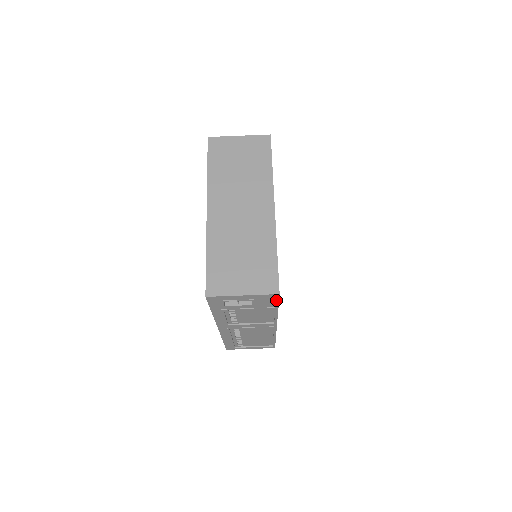
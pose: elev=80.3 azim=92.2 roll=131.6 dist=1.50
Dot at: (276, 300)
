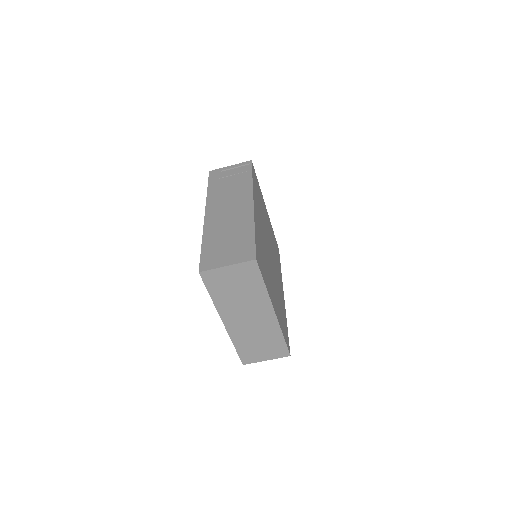
Dot at: occluded
